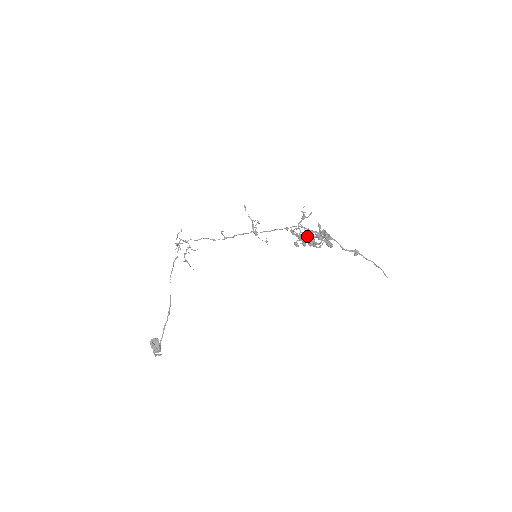
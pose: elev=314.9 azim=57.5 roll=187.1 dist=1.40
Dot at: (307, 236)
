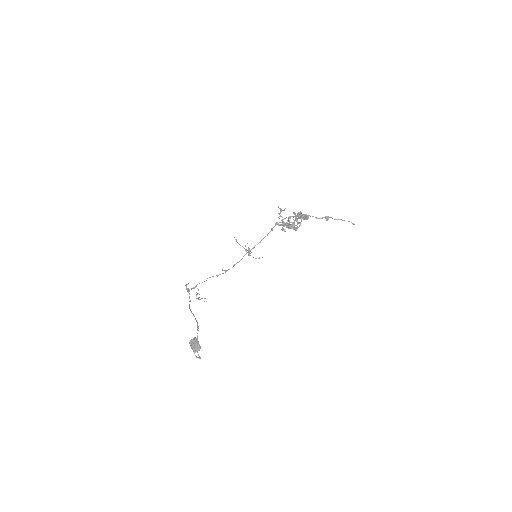
Dot at: (288, 219)
